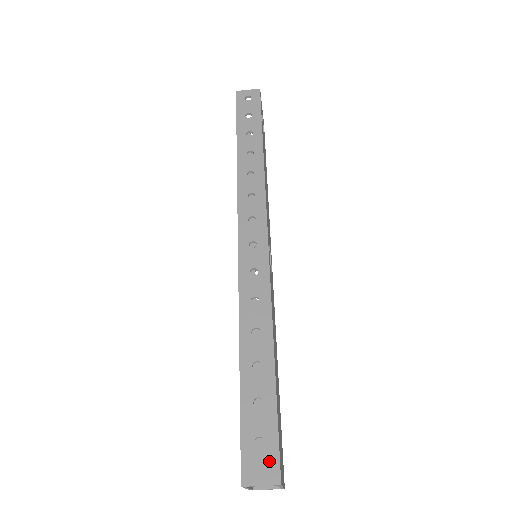
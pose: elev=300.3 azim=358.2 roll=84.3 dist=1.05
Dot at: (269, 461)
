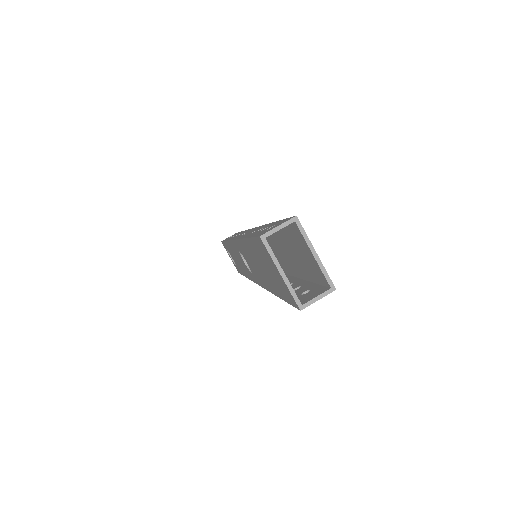
Dot at: (282, 222)
